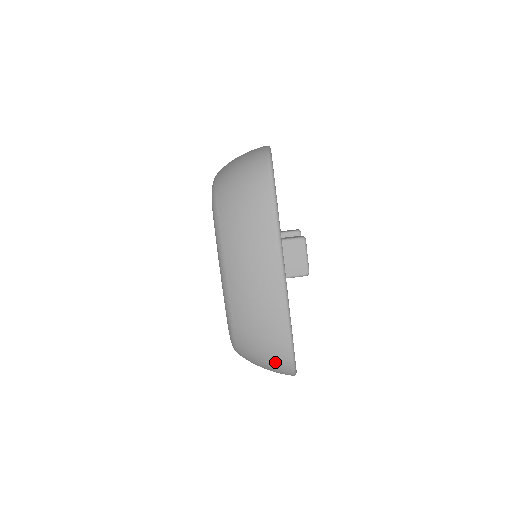
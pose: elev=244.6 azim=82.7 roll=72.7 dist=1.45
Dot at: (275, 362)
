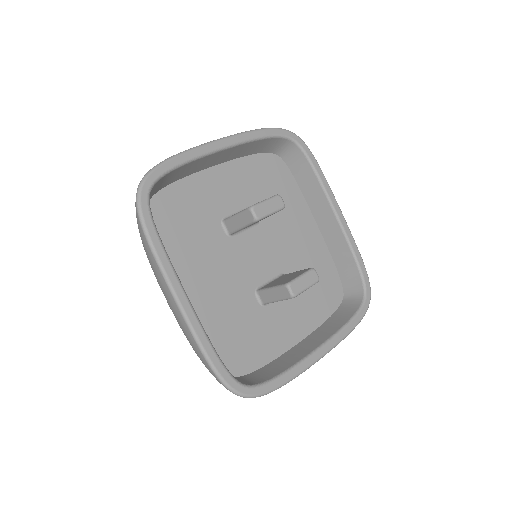
Dot at: occluded
